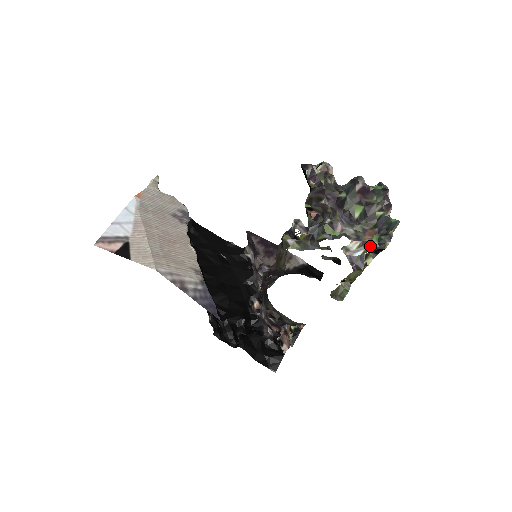
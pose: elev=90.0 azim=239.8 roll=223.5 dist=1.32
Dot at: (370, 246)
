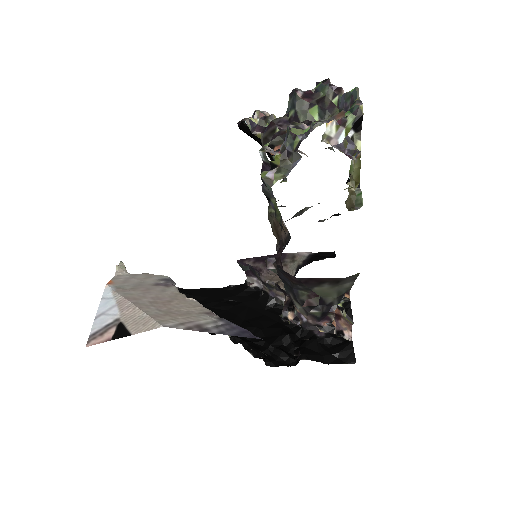
Dot at: (347, 122)
